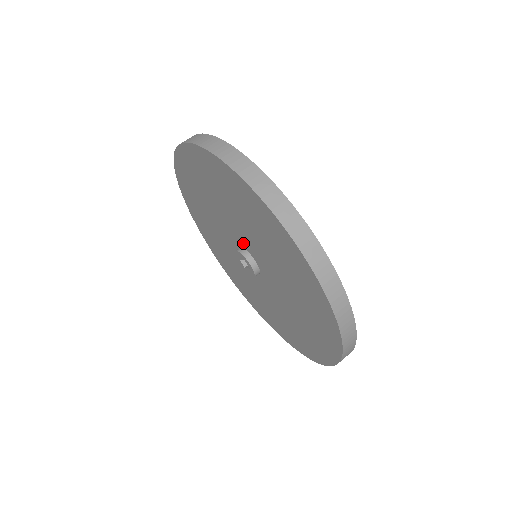
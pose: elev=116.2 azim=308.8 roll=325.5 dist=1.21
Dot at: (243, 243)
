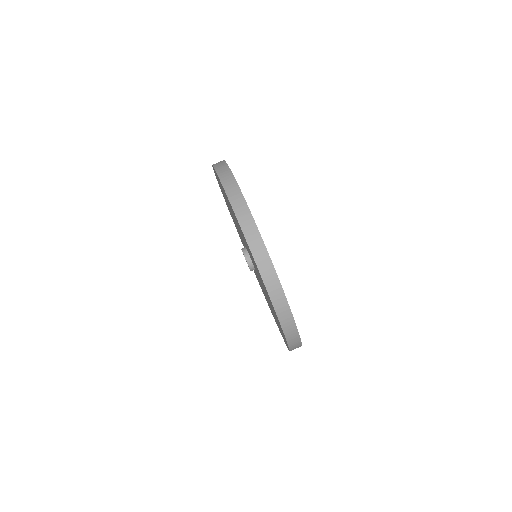
Dot at: (245, 245)
